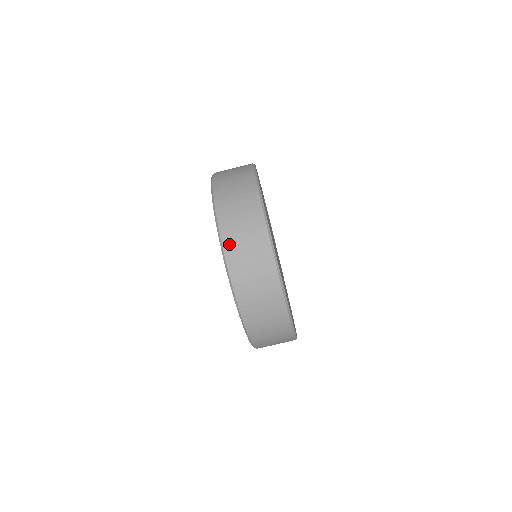
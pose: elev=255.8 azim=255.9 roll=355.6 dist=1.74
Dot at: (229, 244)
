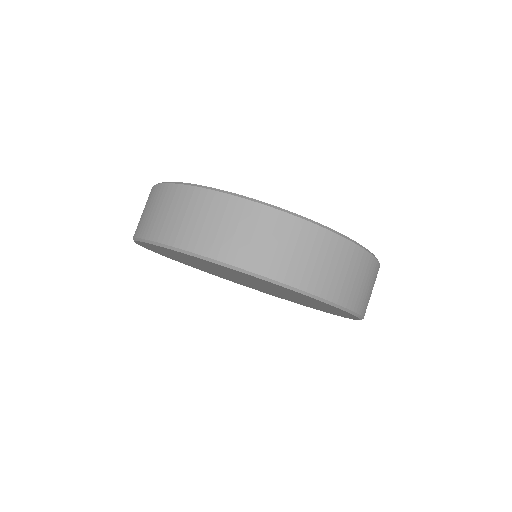
Dot at: (137, 230)
